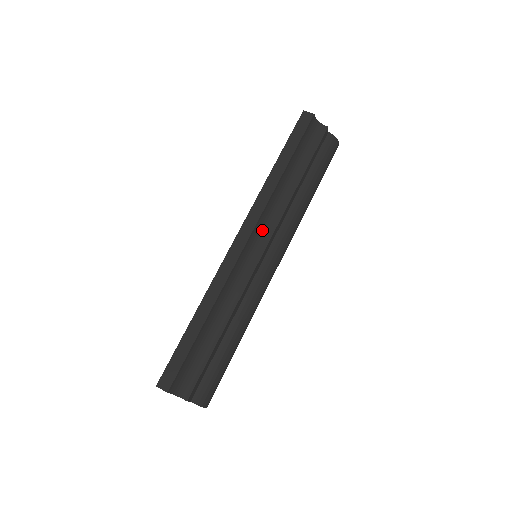
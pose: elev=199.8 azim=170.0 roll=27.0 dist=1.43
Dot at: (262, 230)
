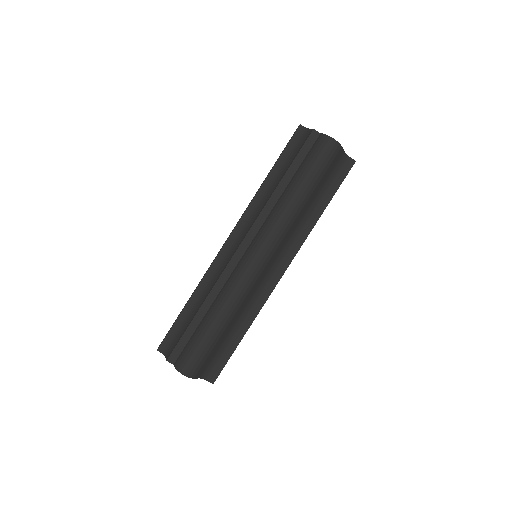
Dot at: (245, 229)
